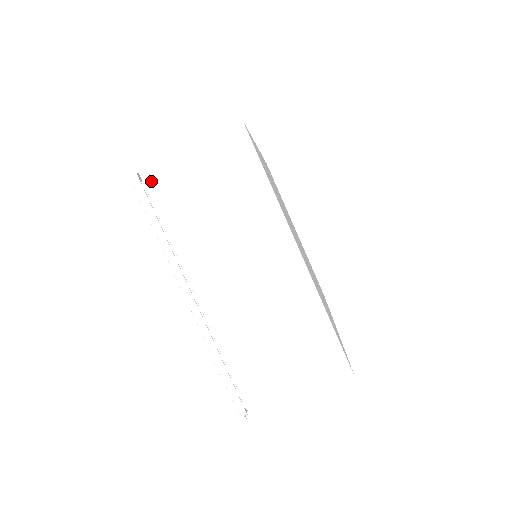
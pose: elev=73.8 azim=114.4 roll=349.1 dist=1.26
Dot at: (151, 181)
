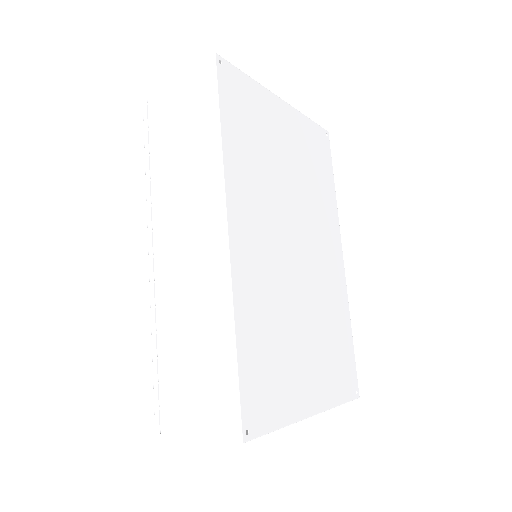
Dot at: occluded
